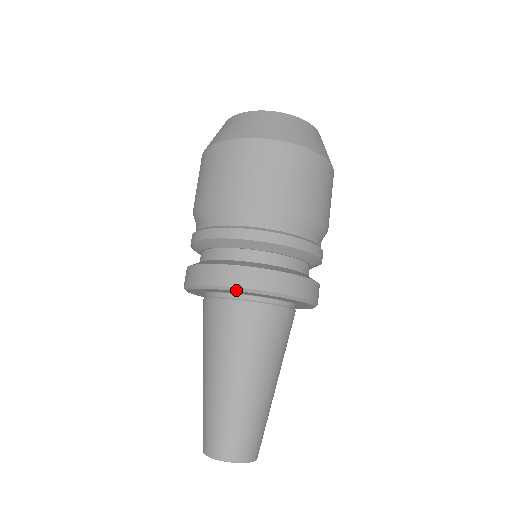
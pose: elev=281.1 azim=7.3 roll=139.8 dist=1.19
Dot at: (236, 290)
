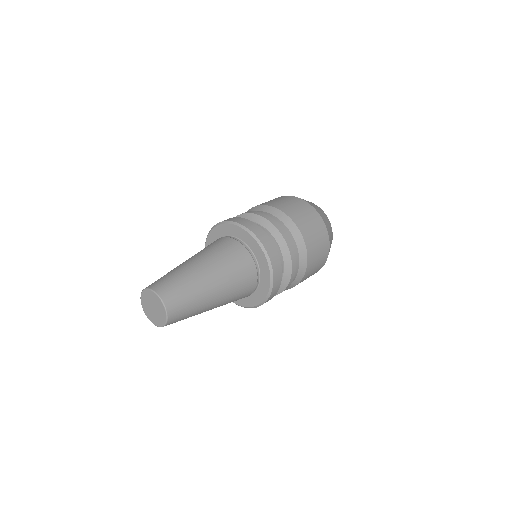
Dot at: (250, 233)
